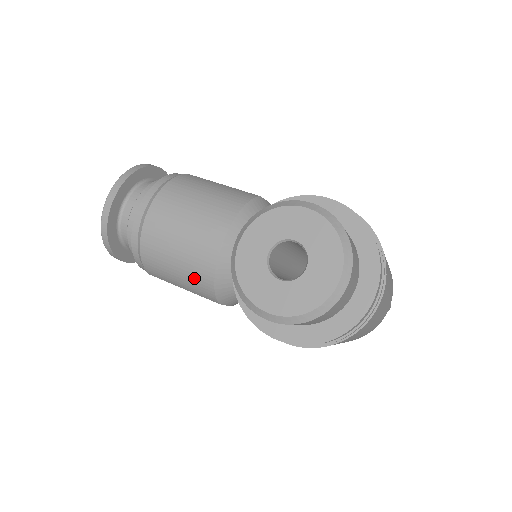
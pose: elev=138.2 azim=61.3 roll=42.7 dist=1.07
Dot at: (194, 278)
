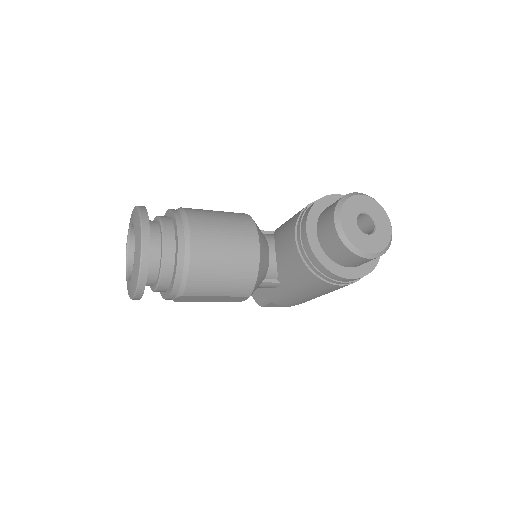
Dot at: (240, 279)
